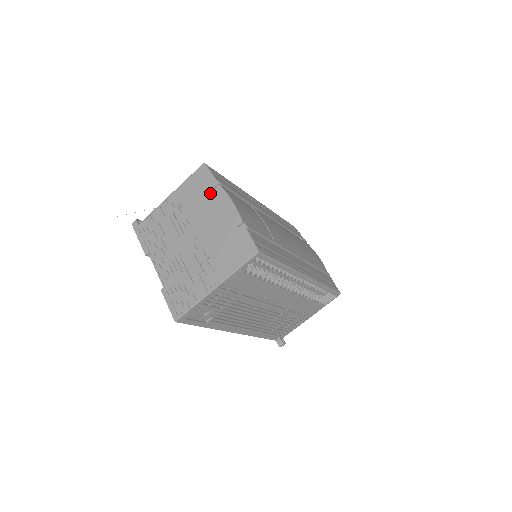
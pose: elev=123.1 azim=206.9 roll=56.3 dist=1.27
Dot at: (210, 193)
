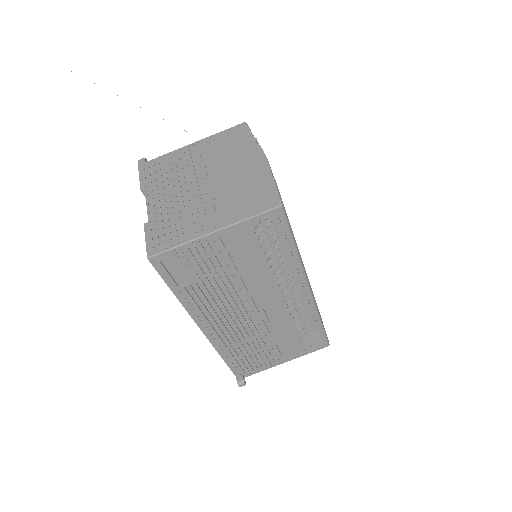
Dot at: (243, 146)
